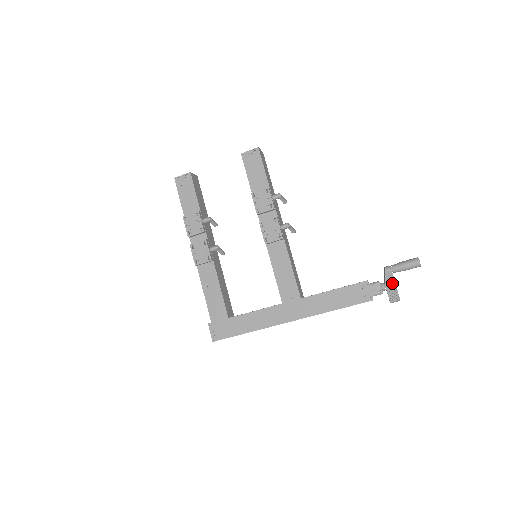
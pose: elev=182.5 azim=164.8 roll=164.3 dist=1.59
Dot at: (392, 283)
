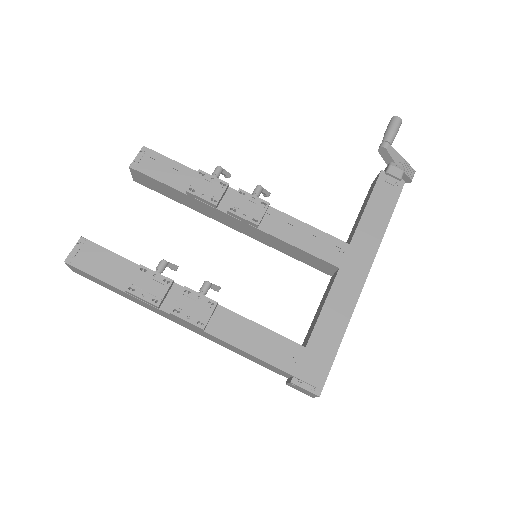
Dot at: (398, 157)
